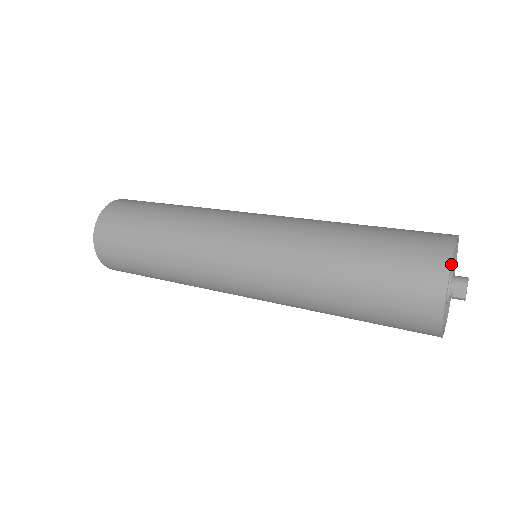
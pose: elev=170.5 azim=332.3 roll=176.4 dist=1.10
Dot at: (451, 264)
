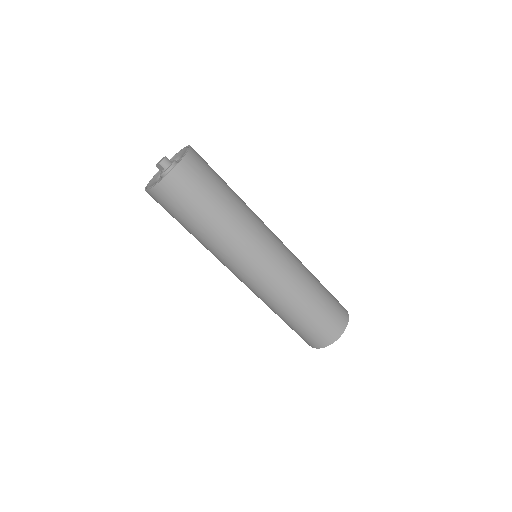
Dot at: (328, 345)
